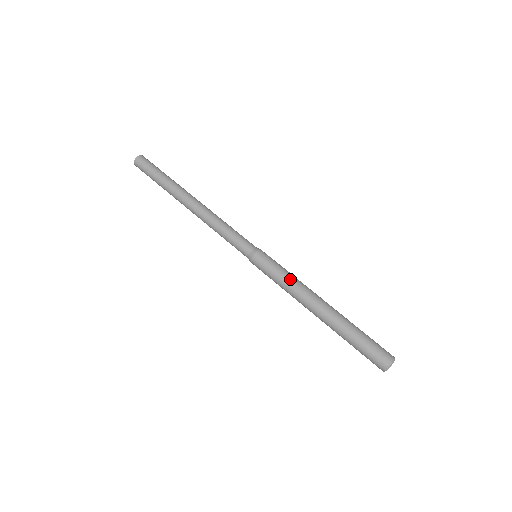
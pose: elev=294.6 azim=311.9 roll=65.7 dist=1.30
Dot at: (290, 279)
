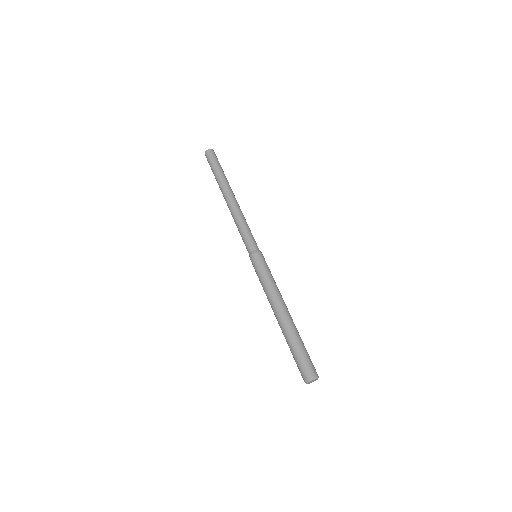
Dot at: (274, 282)
